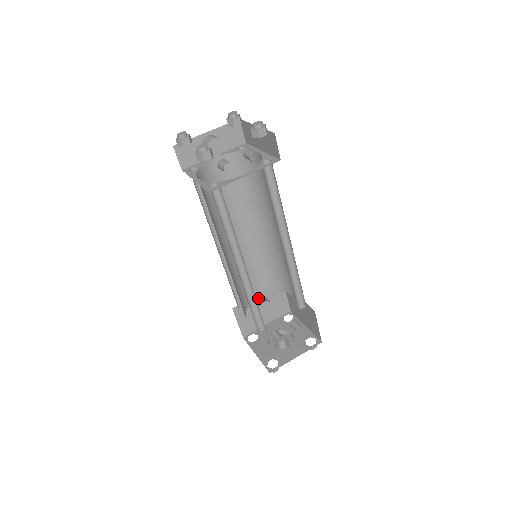
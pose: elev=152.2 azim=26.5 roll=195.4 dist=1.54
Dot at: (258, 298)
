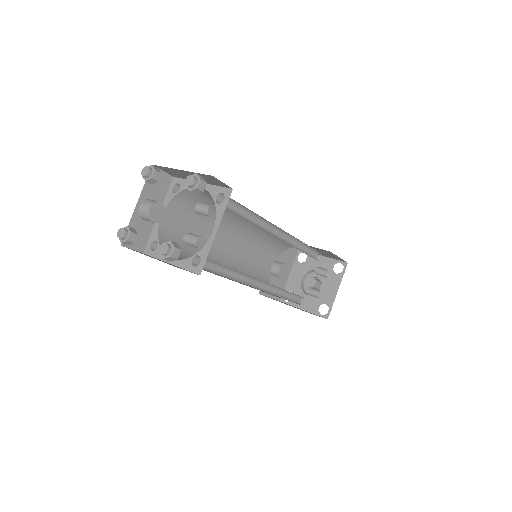
Dot at: (271, 268)
